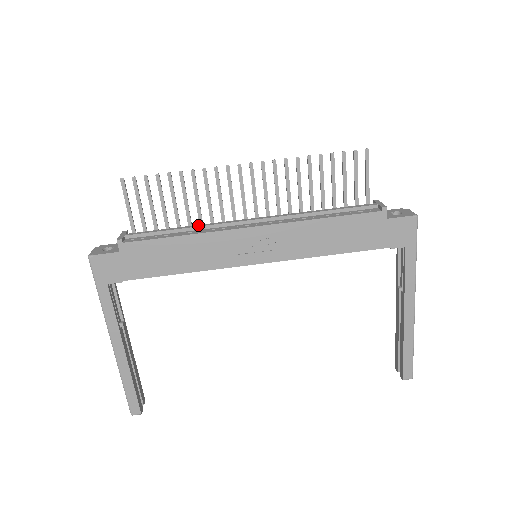
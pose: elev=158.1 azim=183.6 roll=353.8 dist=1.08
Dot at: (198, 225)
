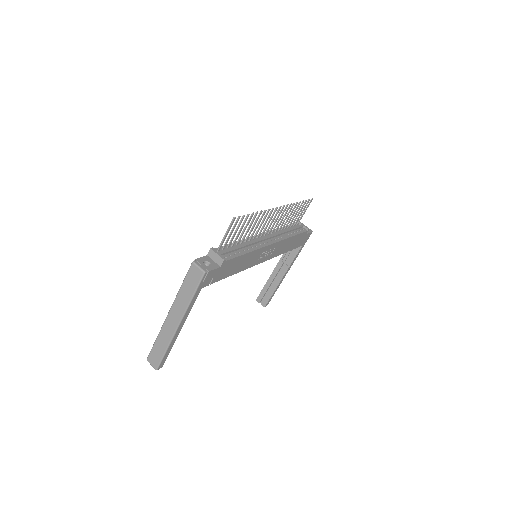
Dot at: (249, 243)
